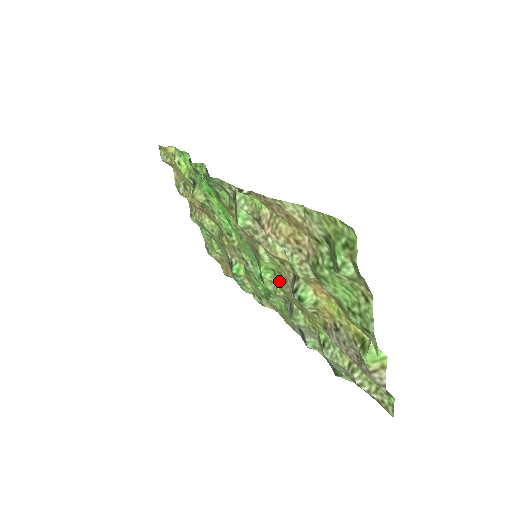
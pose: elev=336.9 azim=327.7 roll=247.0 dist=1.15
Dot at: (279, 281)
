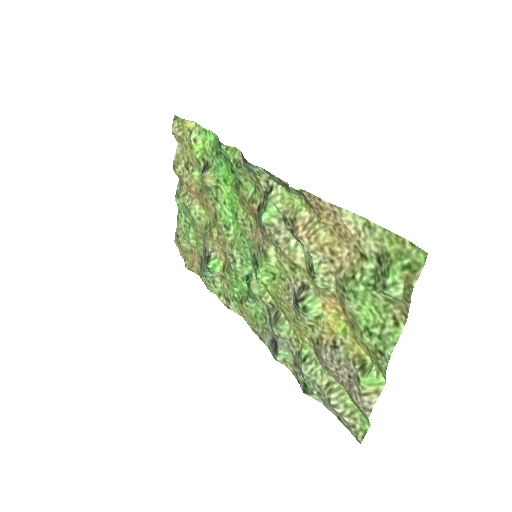
Dot at: (277, 287)
